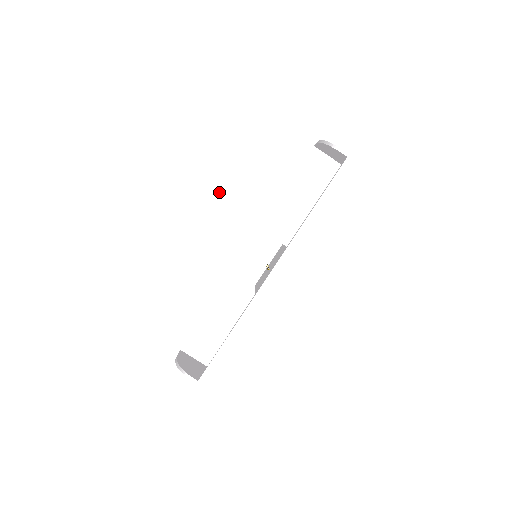
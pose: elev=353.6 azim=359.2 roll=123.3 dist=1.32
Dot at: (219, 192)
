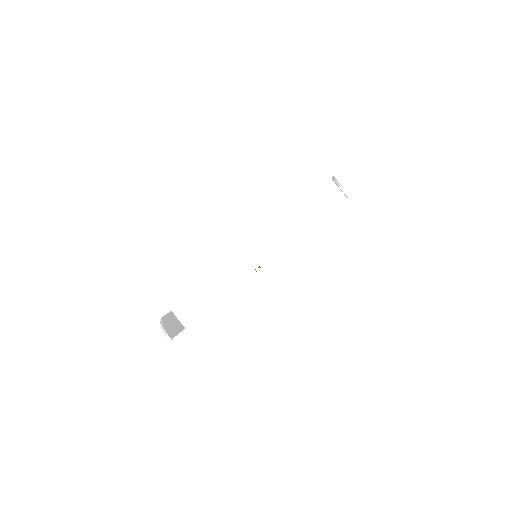
Dot at: (241, 193)
